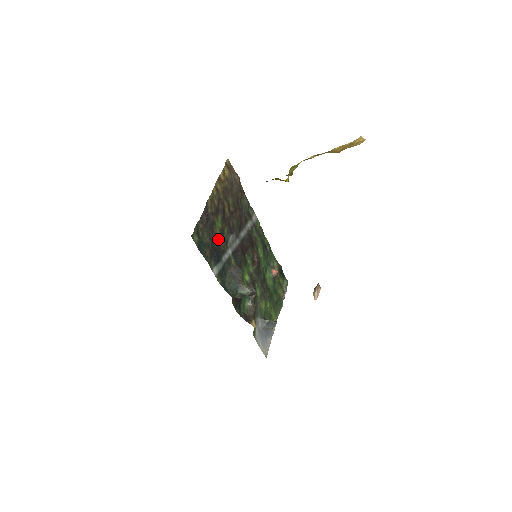
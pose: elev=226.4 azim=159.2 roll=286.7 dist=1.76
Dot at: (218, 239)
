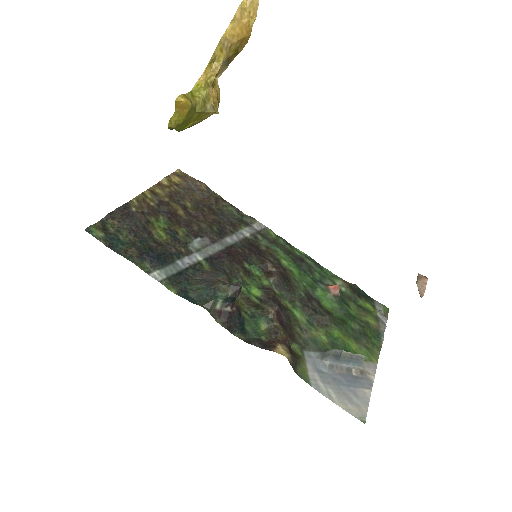
Dot at: (161, 240)
